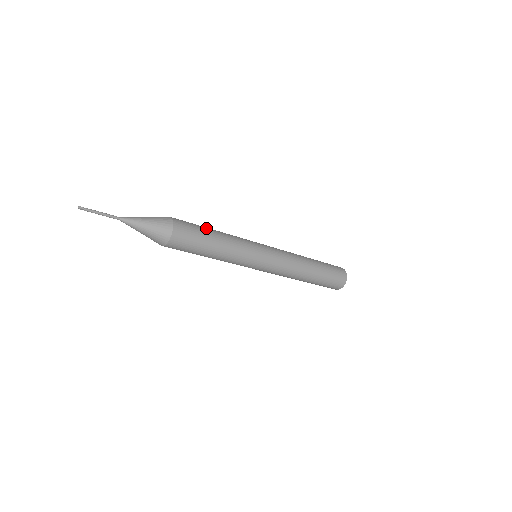
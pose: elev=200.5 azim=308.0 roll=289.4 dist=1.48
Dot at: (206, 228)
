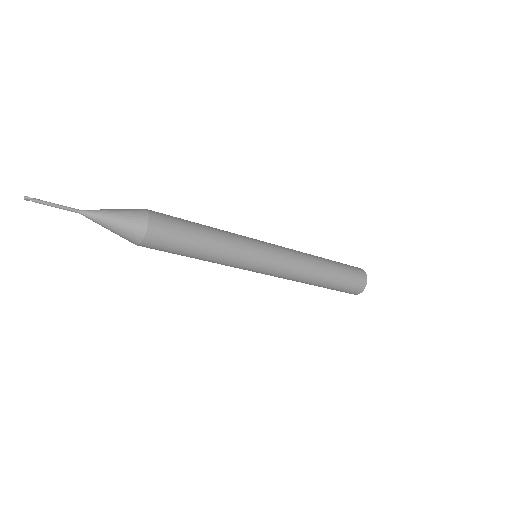
Dot at: (192, 223)
